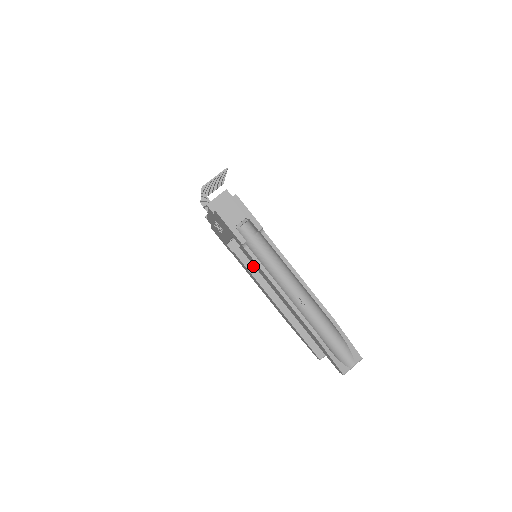
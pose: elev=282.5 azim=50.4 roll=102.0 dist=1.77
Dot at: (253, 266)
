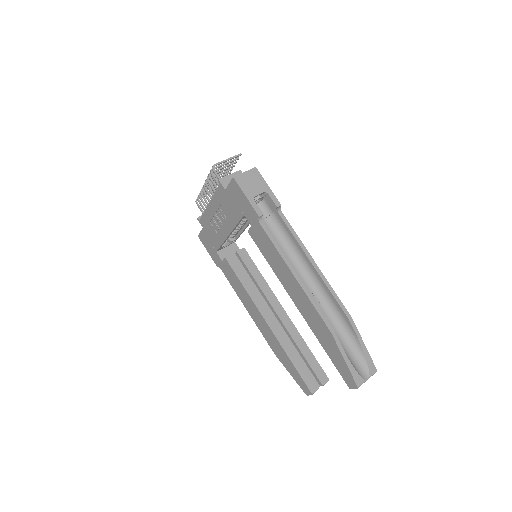
Dot at: (245, 276)
